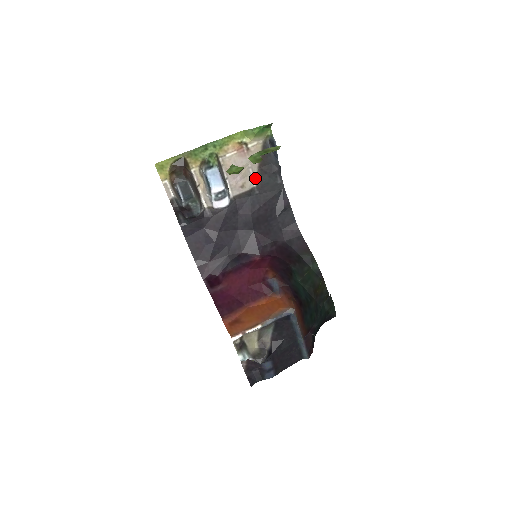
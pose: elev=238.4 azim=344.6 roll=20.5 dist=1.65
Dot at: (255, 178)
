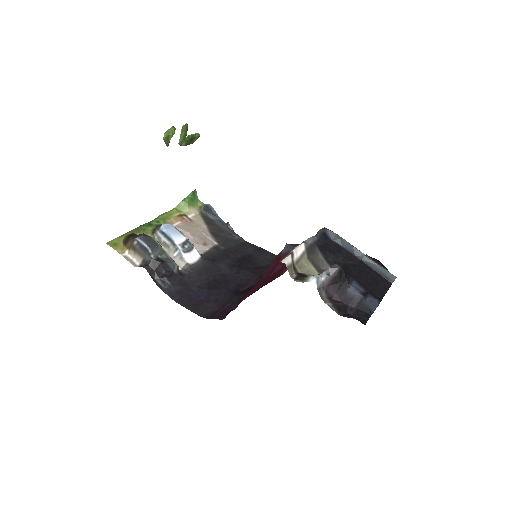
Dot at: (213, 239)
